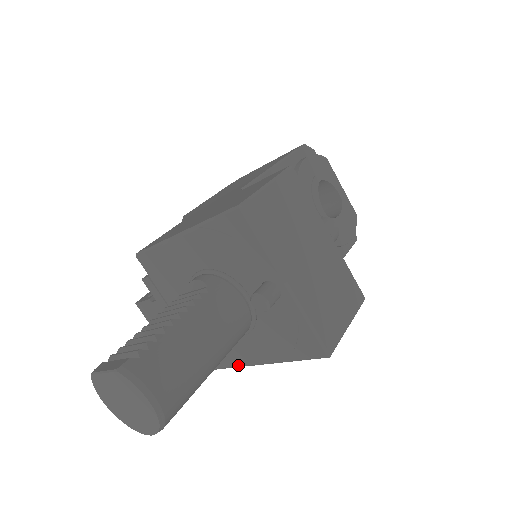
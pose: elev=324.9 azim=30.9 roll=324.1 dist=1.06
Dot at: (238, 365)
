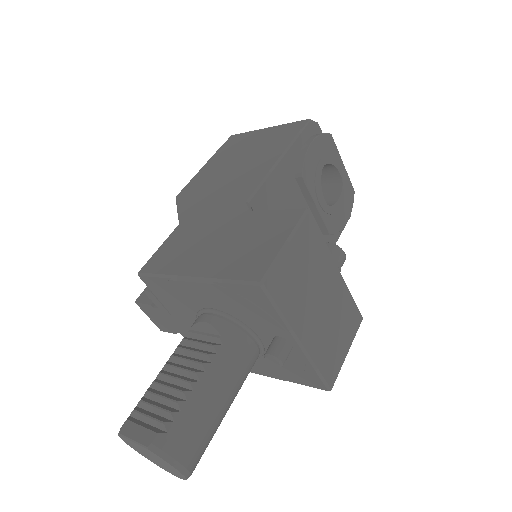
Dot at: occluded
